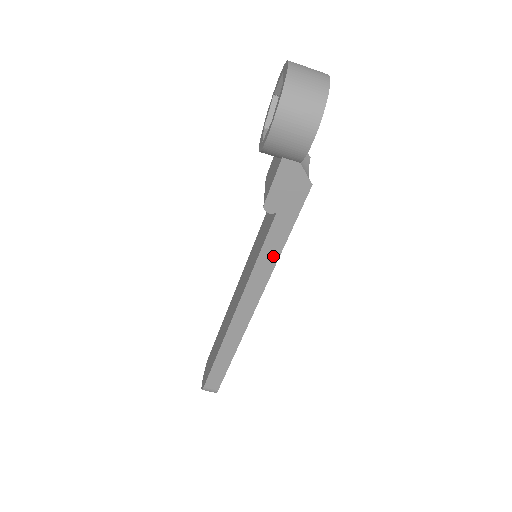
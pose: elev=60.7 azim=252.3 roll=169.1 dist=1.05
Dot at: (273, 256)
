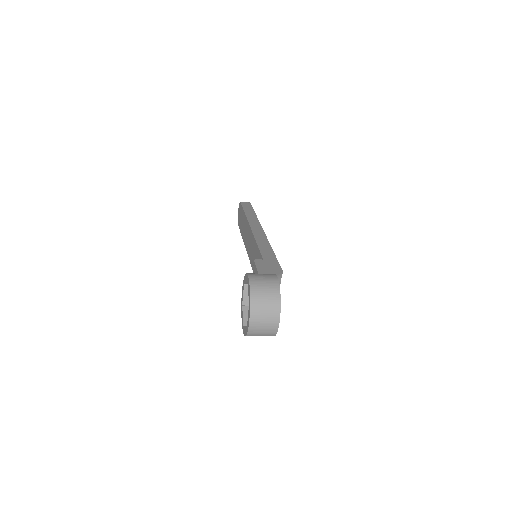
Dot at: occluded
